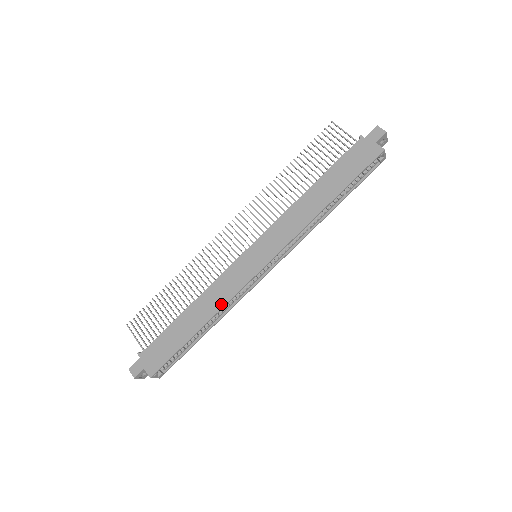
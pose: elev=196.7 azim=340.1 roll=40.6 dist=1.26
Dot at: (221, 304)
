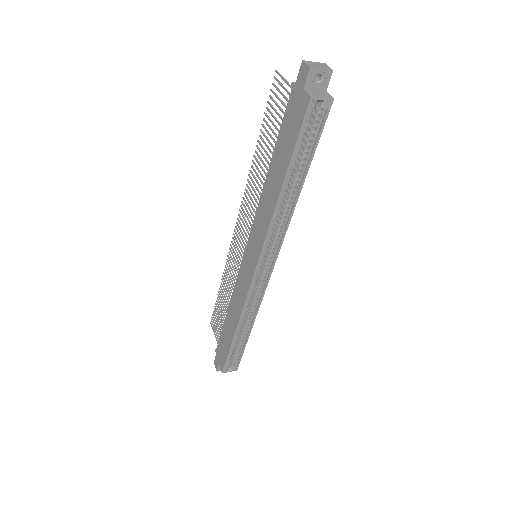
Dot at: (240, 310)
